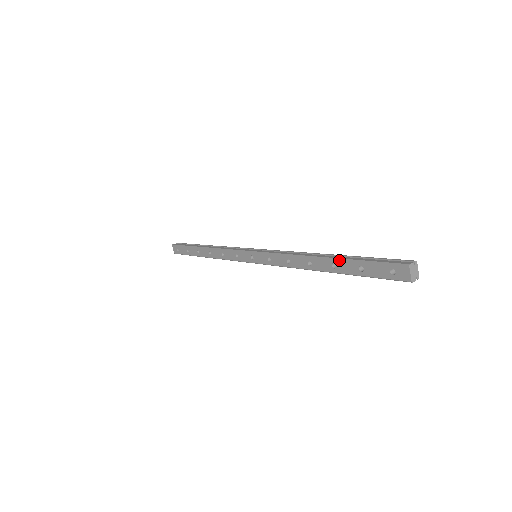
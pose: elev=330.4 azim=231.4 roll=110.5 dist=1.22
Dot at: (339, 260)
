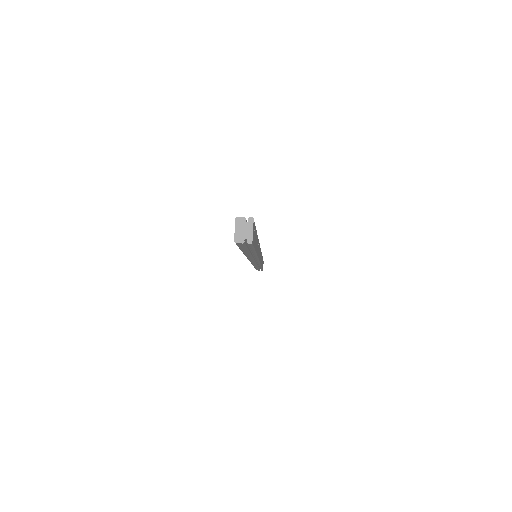
Dot at: occluded
